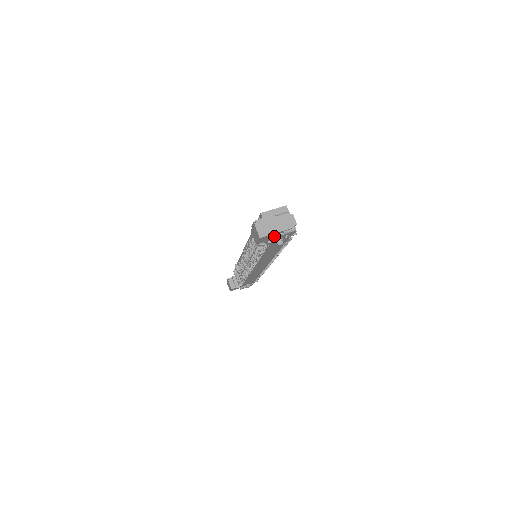
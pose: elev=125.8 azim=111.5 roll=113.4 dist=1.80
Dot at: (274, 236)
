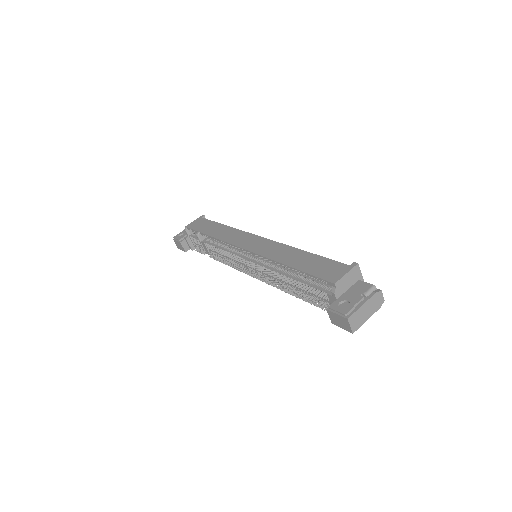
Dot at: occluded
